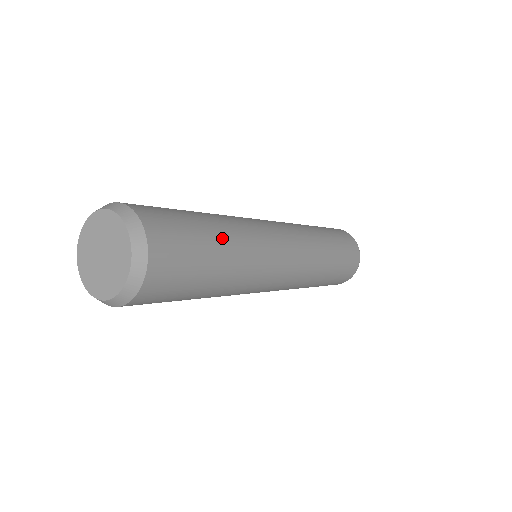
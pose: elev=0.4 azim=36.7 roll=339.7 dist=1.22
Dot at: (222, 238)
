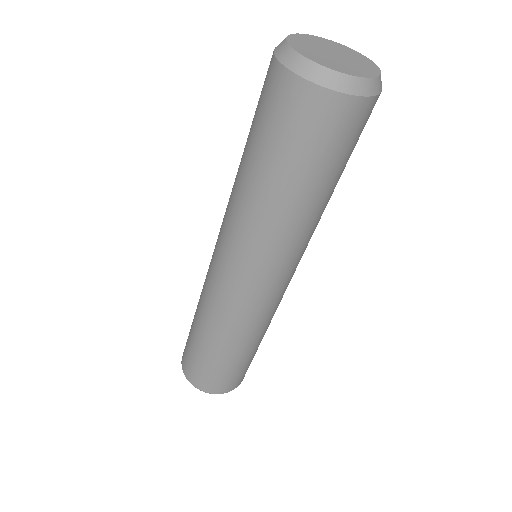
Dot at: (331, 194)
